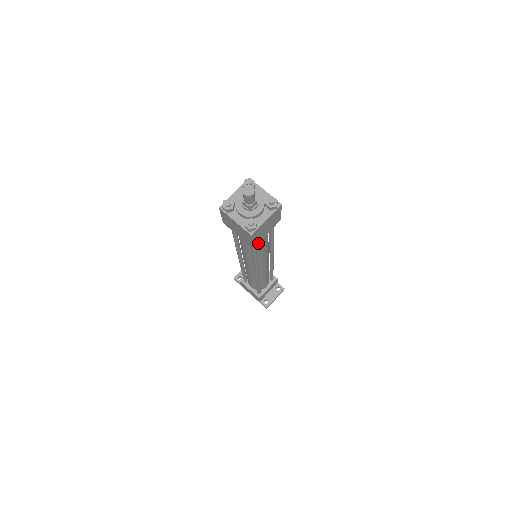
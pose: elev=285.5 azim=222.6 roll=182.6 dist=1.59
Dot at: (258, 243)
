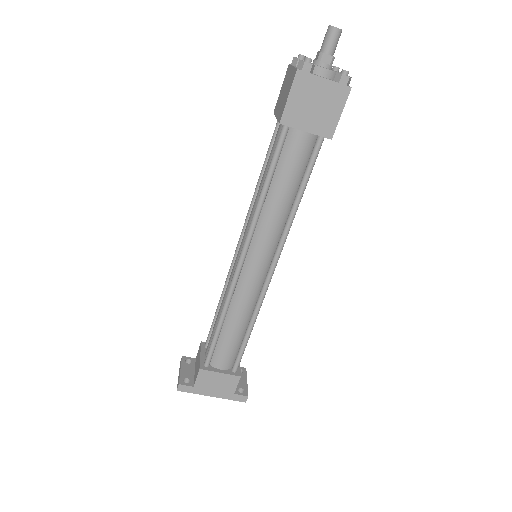
Dot at: occluded
